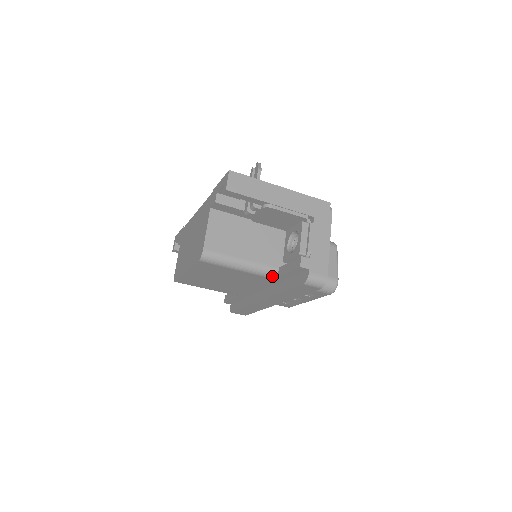
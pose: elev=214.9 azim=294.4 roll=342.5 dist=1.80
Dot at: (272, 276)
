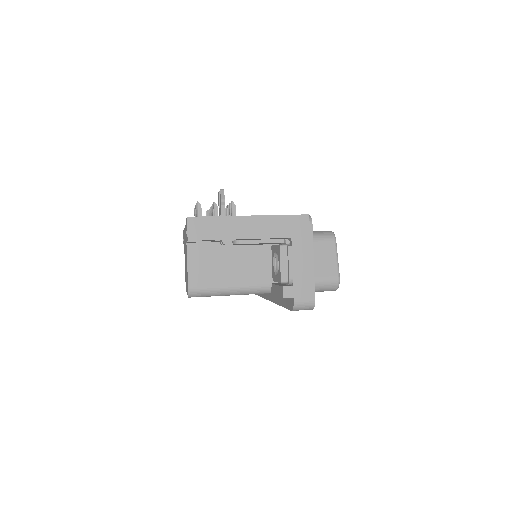
Dot at: (266, 292)
